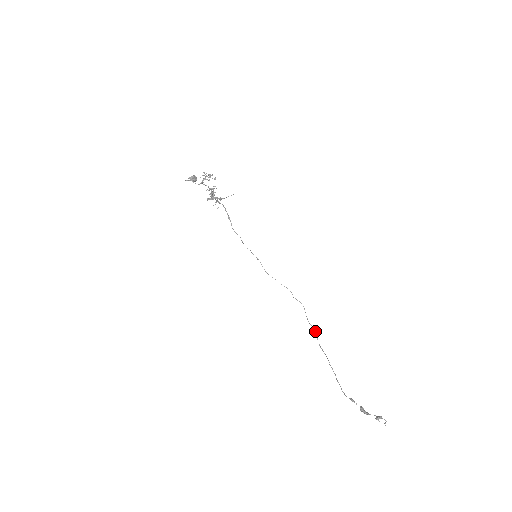
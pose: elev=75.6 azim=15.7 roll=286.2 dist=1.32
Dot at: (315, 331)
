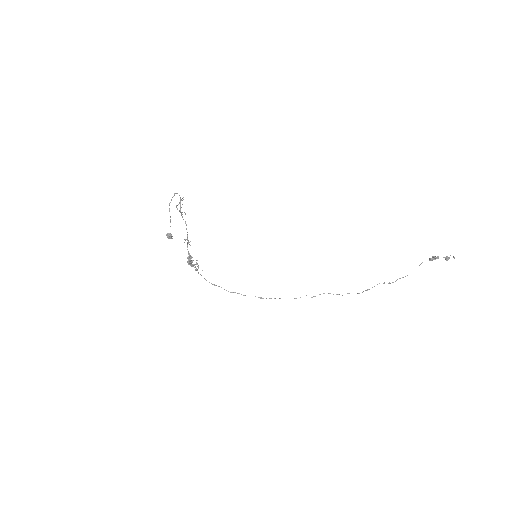
Dot at: occluded
